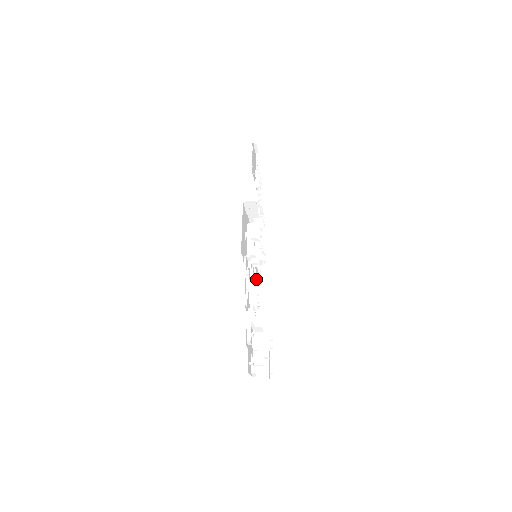
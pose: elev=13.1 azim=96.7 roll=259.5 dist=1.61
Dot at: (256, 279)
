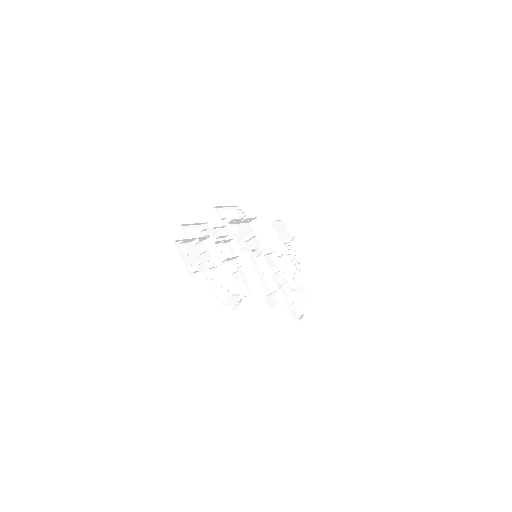
Dot at: occluded
